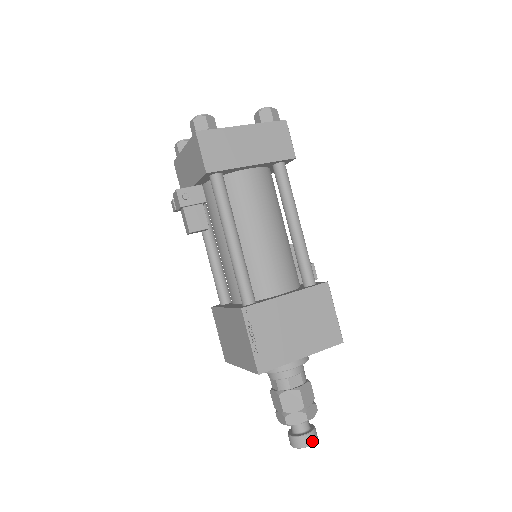
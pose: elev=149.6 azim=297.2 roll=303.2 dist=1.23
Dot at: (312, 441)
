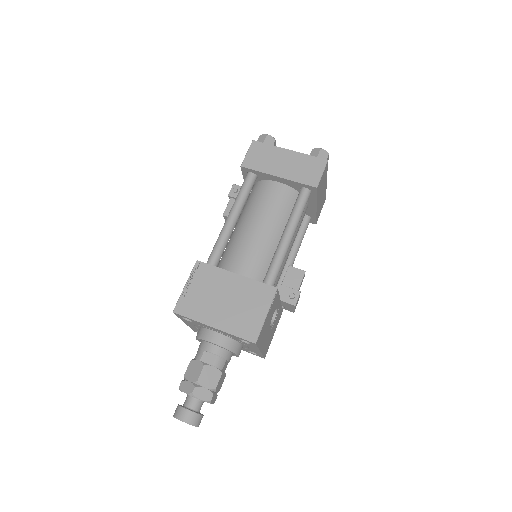
Dot at: (186, 418)
